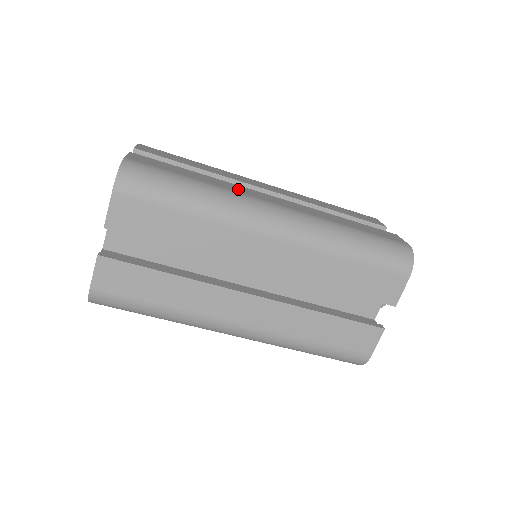
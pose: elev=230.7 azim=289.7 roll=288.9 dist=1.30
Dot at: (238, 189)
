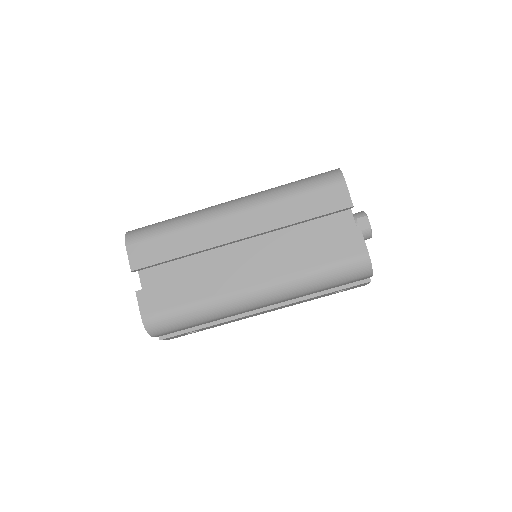
Dot at: occluded
